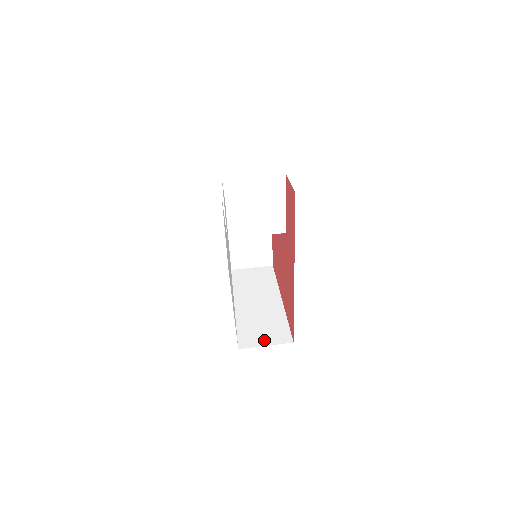
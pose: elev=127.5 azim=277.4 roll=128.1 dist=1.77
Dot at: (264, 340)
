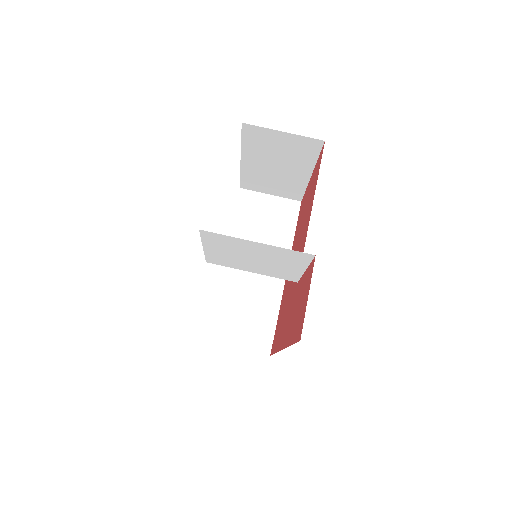
Dot at: (237, 338)
